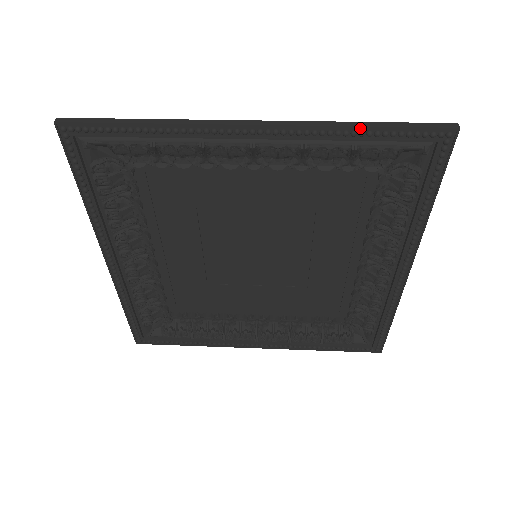
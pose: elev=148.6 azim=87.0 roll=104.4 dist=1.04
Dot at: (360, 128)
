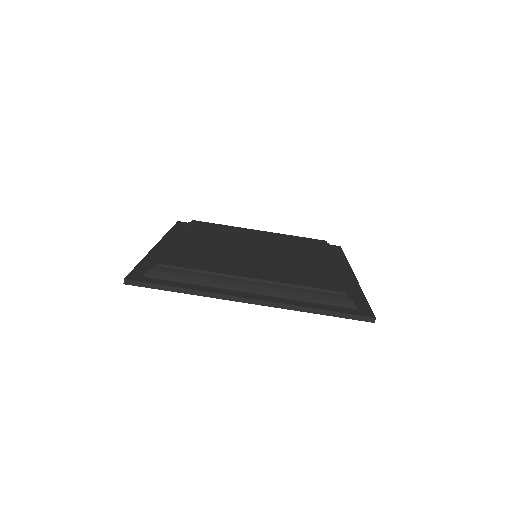
Dot at: (315, 312)
